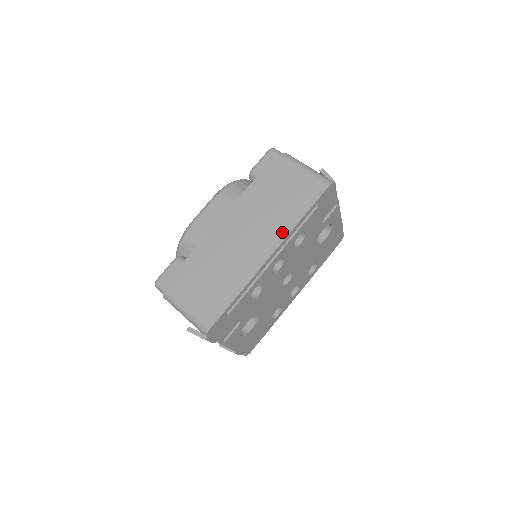
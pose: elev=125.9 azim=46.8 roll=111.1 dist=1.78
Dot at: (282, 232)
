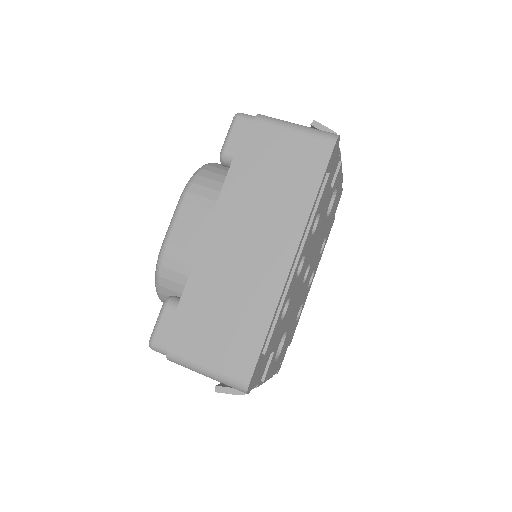
Dot at: (296, 224)
